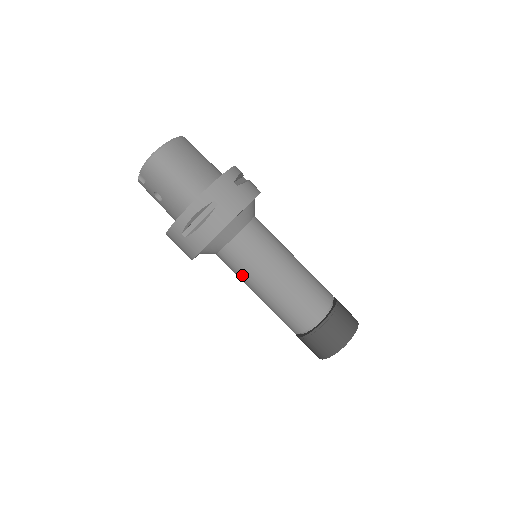
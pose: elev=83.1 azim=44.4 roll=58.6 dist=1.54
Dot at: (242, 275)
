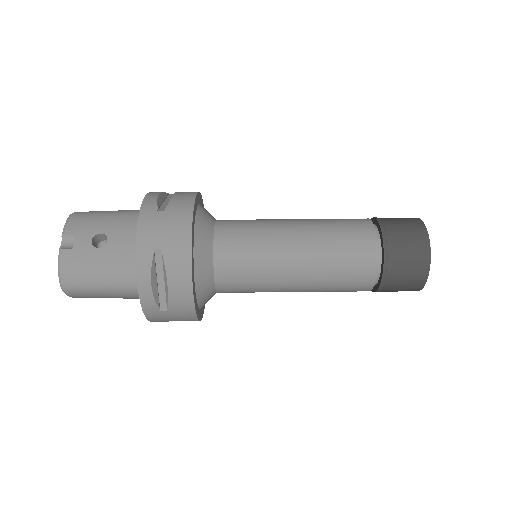
Dot at: (259, 236)
